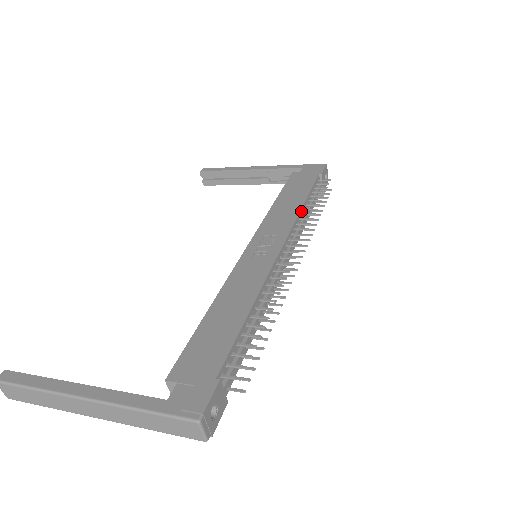
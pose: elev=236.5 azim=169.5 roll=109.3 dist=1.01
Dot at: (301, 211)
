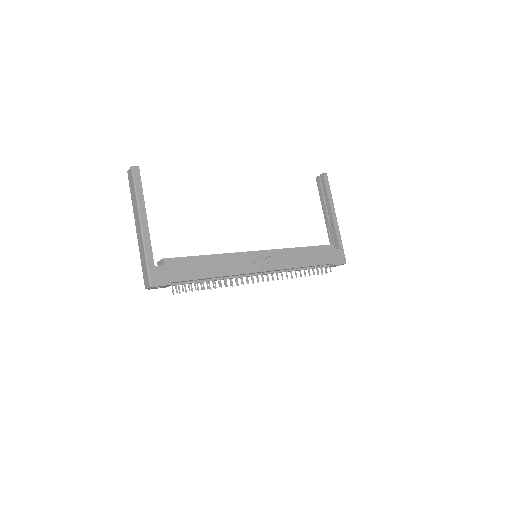
Dot at: (296, 268)
